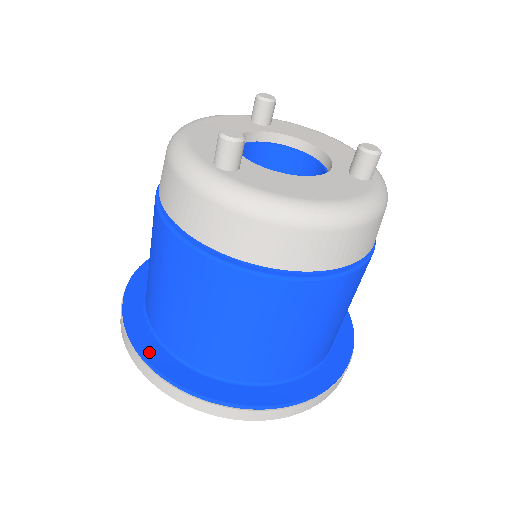
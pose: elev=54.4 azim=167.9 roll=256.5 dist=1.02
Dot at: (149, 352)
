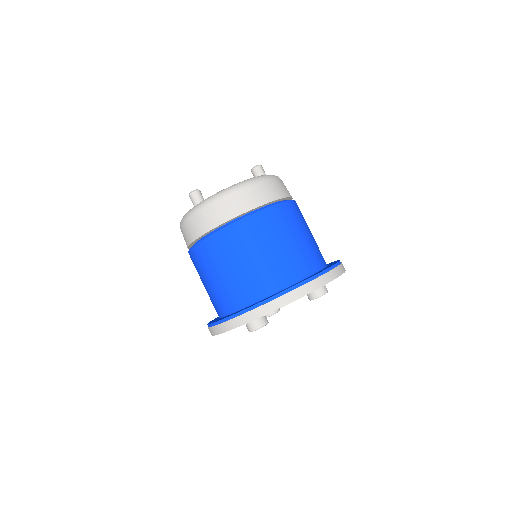
Dot at: (225, 317)
